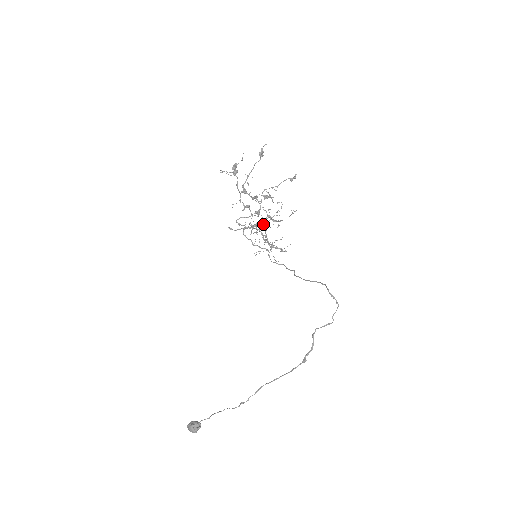
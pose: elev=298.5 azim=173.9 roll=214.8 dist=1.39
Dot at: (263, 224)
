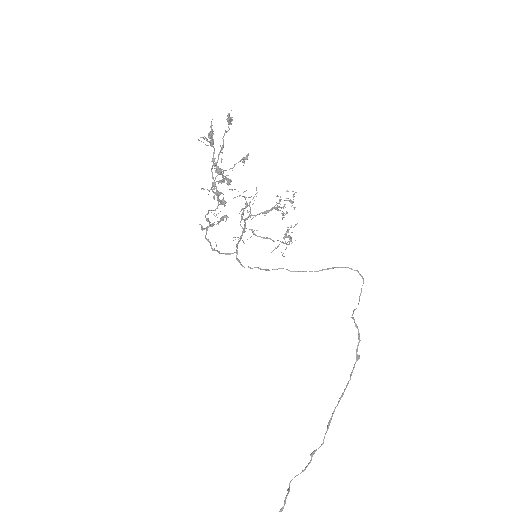
Dot at: occluded
